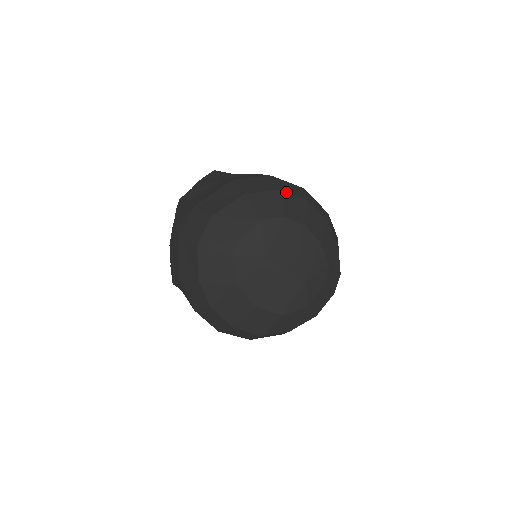
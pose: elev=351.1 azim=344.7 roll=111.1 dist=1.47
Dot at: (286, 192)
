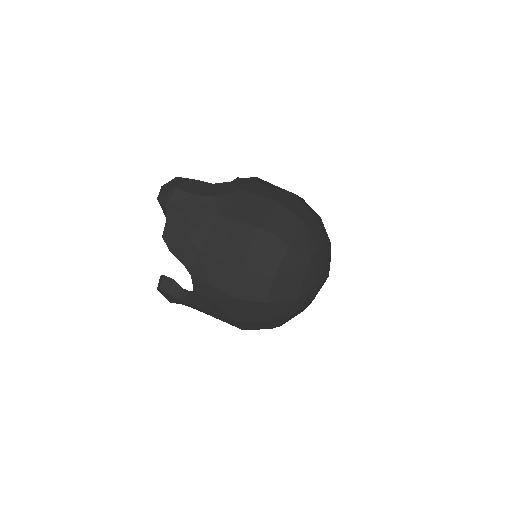
Dot at: (306, 220)
